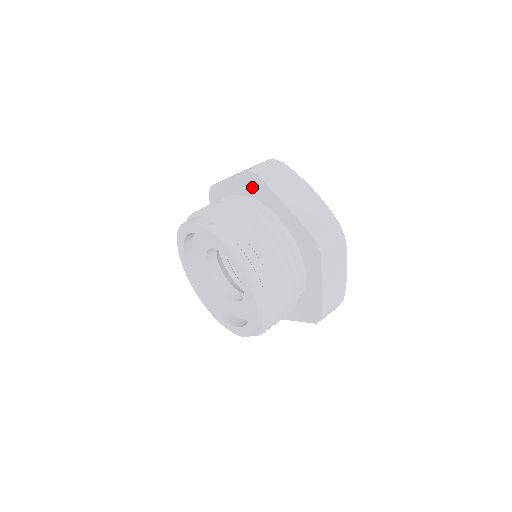
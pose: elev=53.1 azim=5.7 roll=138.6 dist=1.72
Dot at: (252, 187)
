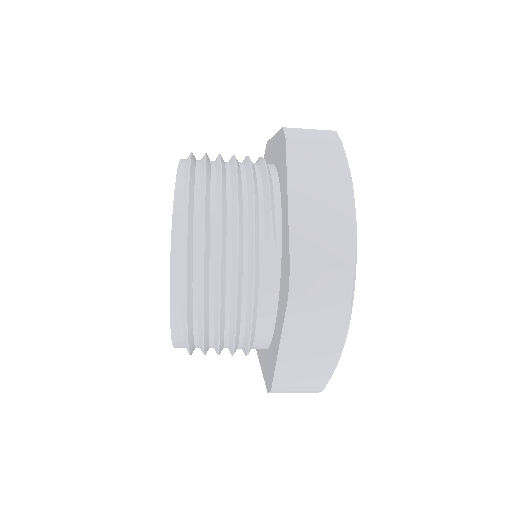
Dot at: occluded
